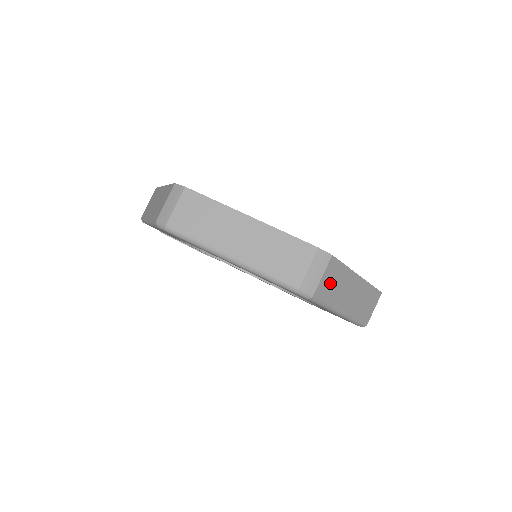
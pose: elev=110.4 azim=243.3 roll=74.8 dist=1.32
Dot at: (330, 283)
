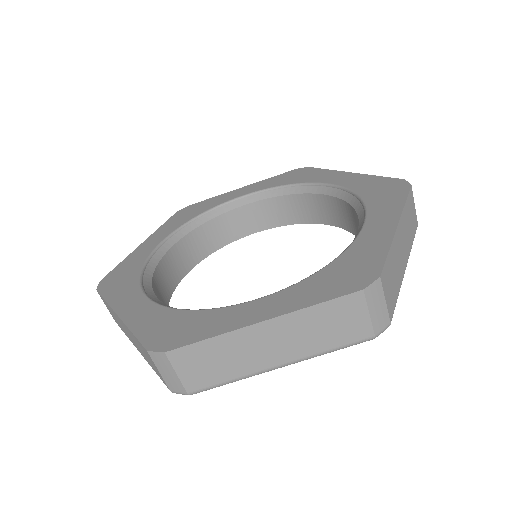
Dot at: (391, 287)
